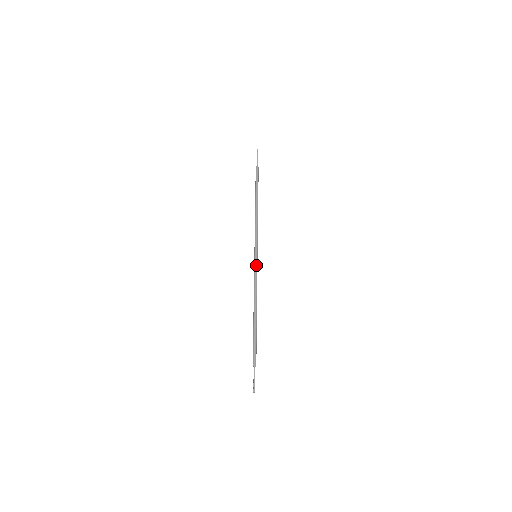
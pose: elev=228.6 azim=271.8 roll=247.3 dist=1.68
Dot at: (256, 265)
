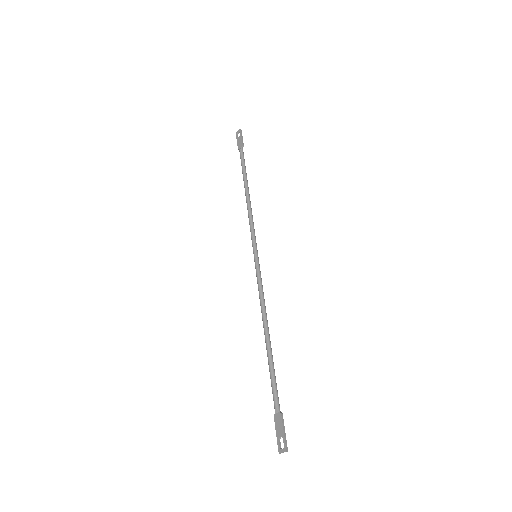
Dot at: occluded
